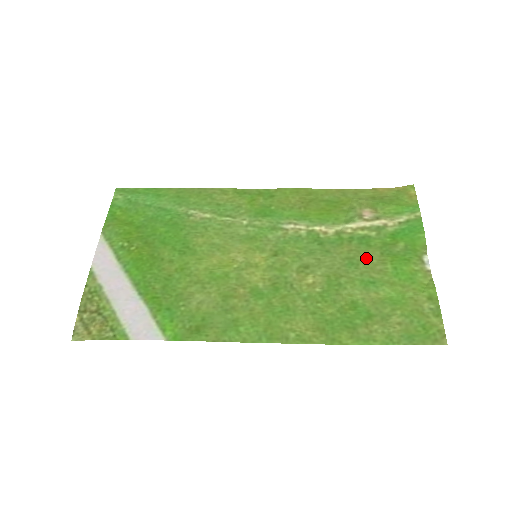
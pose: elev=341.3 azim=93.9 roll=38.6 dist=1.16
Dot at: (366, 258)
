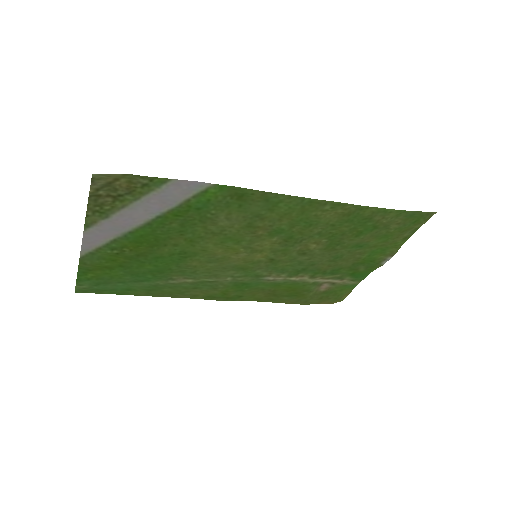
Dot at: (344, 261)
